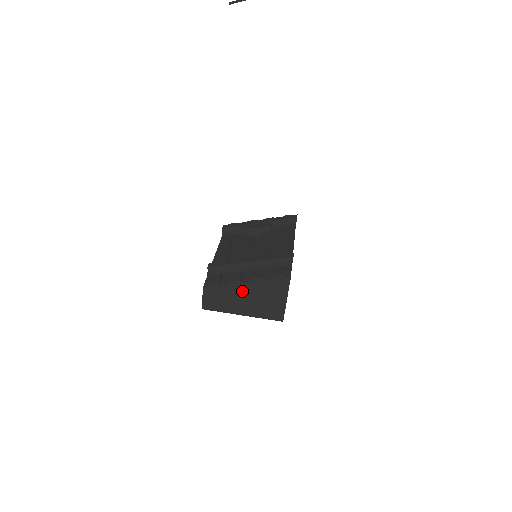
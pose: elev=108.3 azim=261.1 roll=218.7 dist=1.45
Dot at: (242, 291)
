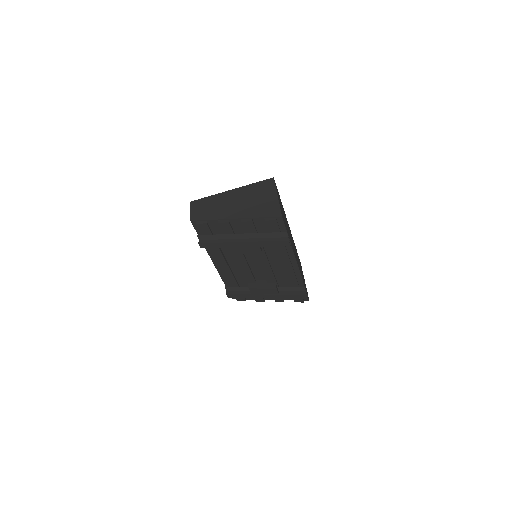
Dot at: occluded
